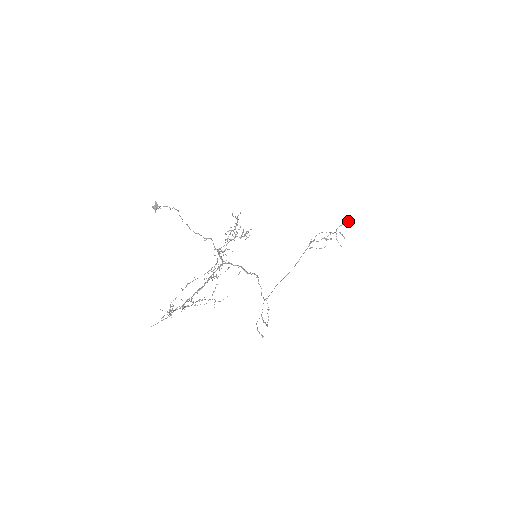
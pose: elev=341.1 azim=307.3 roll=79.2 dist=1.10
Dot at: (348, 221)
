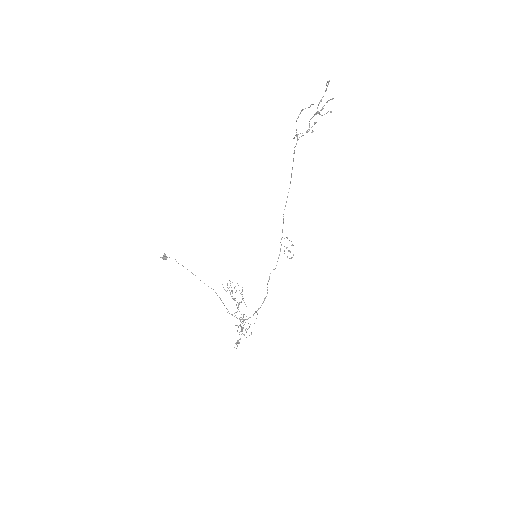
Dot at: (328, 83)
